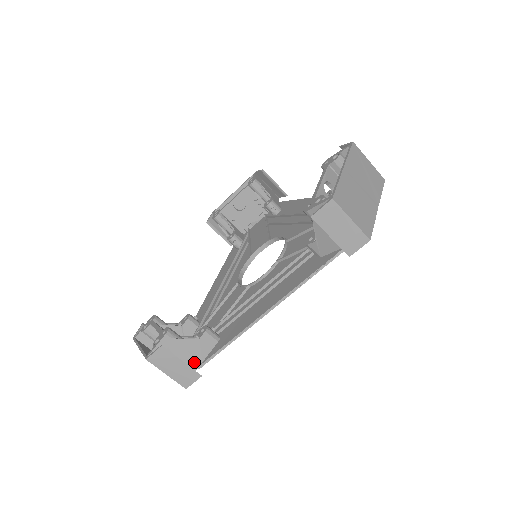
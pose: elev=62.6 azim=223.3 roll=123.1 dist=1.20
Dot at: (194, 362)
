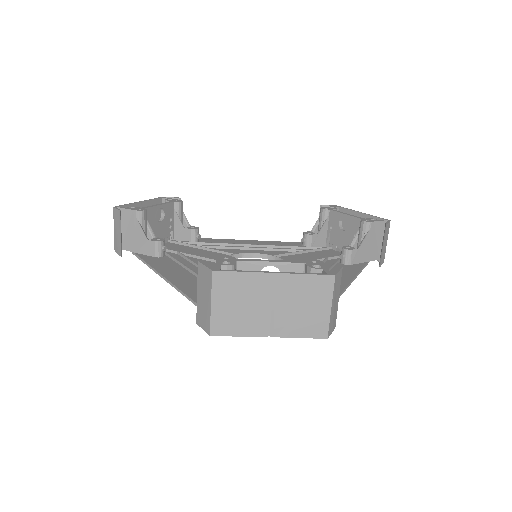
Dot at: (133, 246)
